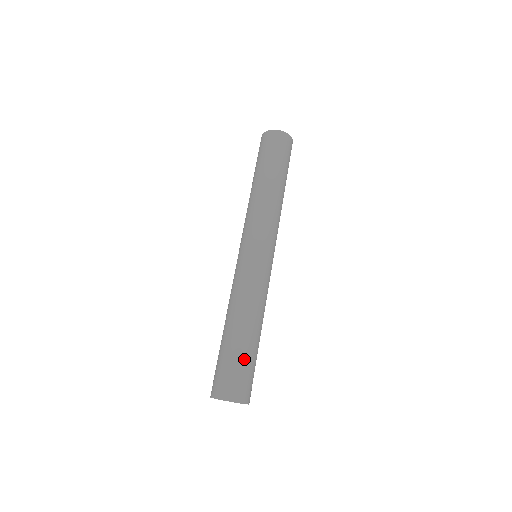
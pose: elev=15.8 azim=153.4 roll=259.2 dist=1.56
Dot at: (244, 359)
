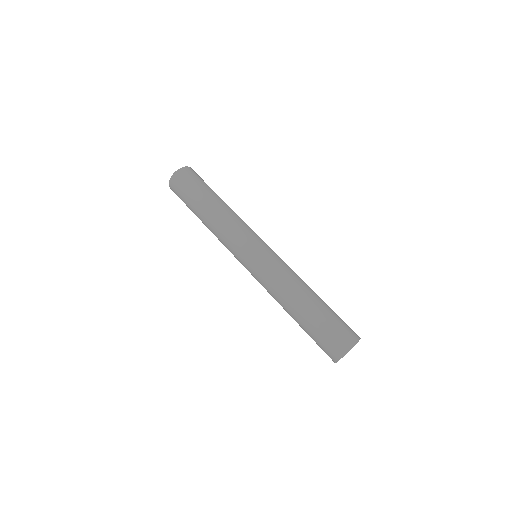
Dot at: (326, 318)
